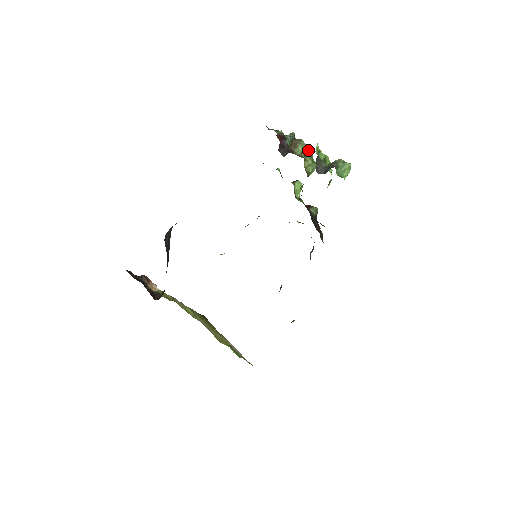
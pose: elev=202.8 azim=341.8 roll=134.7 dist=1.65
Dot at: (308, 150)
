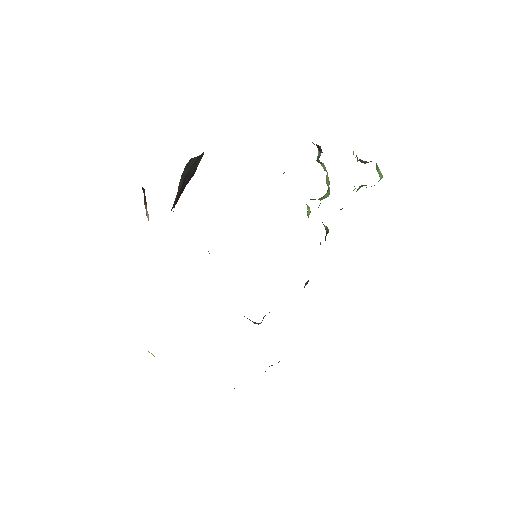
Dot at: (327, 175)
